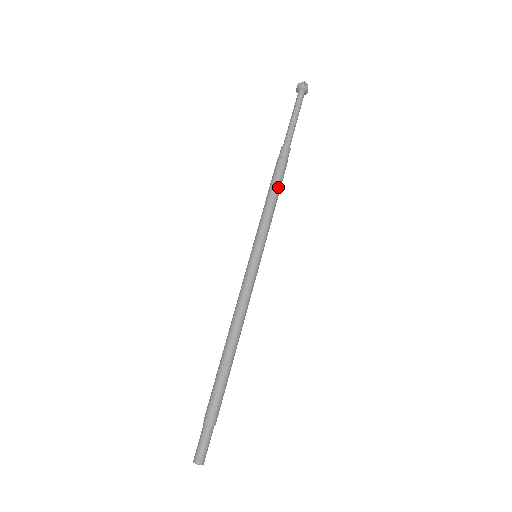
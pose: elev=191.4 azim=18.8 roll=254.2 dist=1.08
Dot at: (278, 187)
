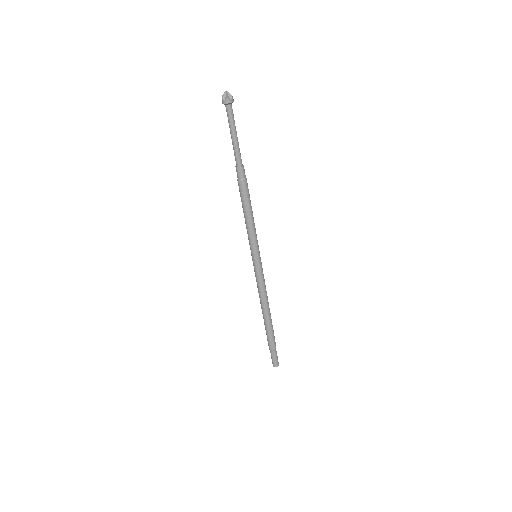
Dot at: (246, 205)
